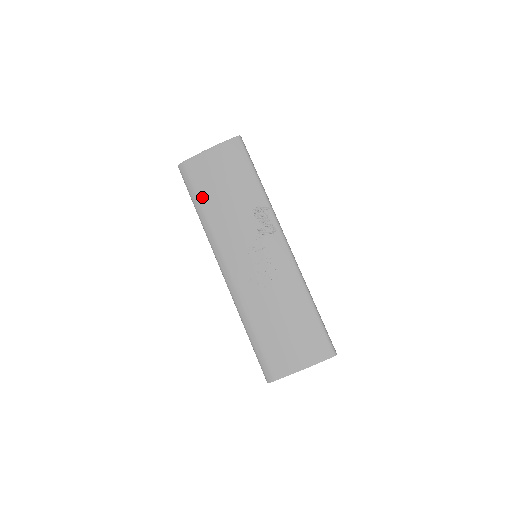
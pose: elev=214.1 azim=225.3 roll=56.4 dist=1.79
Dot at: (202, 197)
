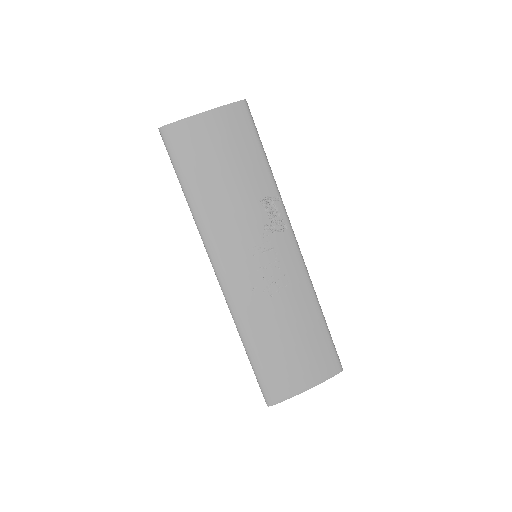
Dot at: (195, 177)
